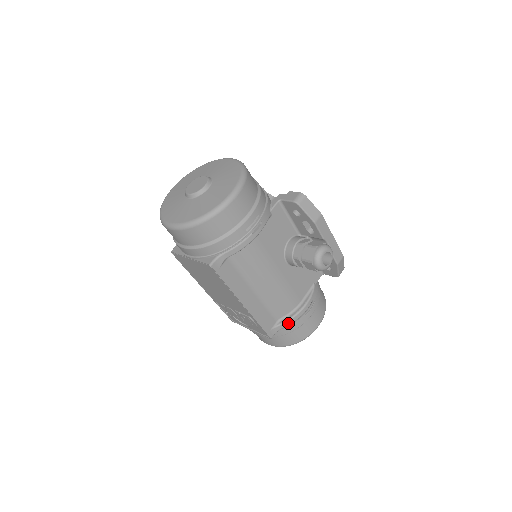
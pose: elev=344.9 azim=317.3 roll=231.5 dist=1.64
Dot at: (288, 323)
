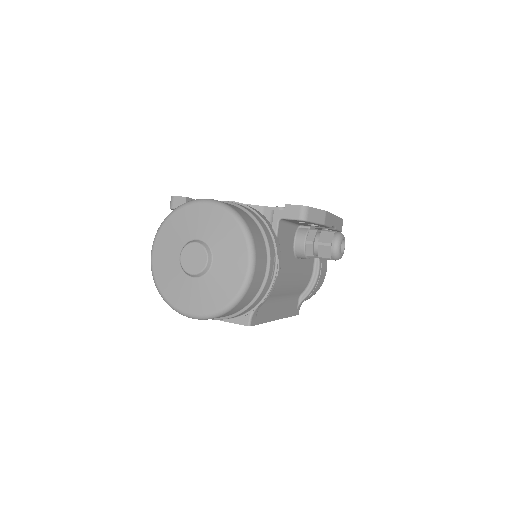
Dot at: (309, 295)
